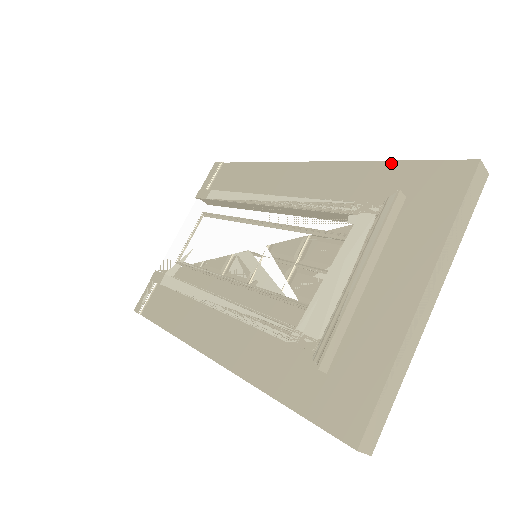
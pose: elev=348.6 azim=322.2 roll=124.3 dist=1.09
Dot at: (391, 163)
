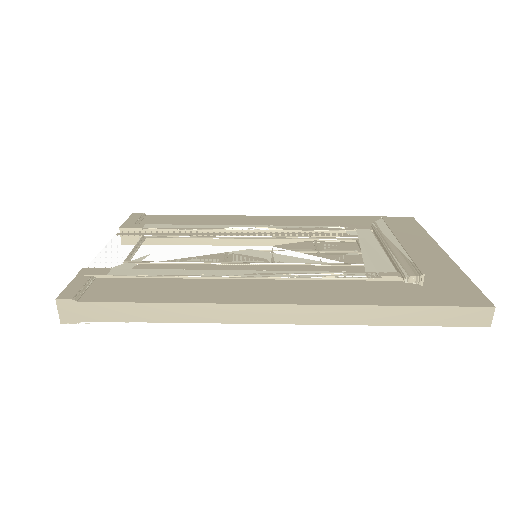
Dot at: (353, 217)
